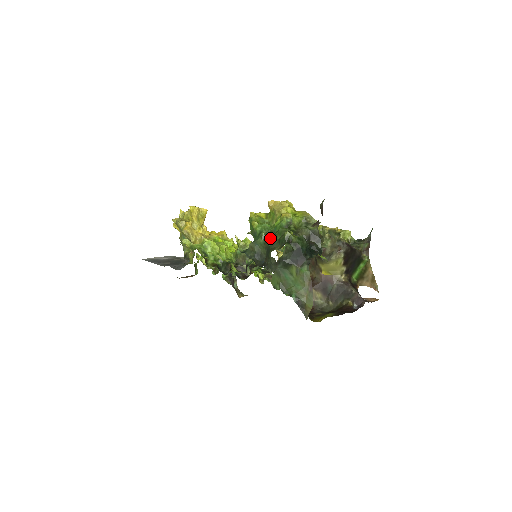
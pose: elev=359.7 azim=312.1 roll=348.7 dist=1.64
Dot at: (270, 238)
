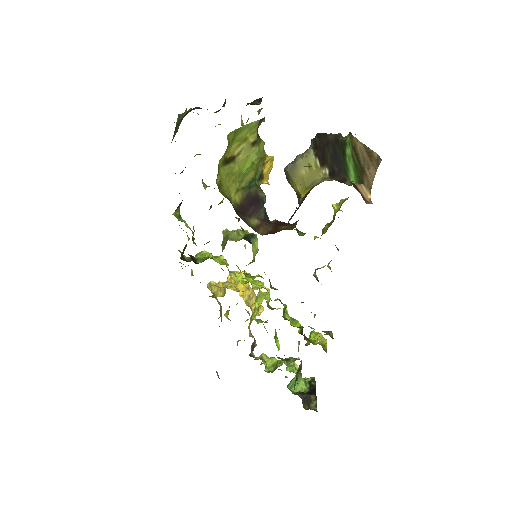
Dot at: occluded
